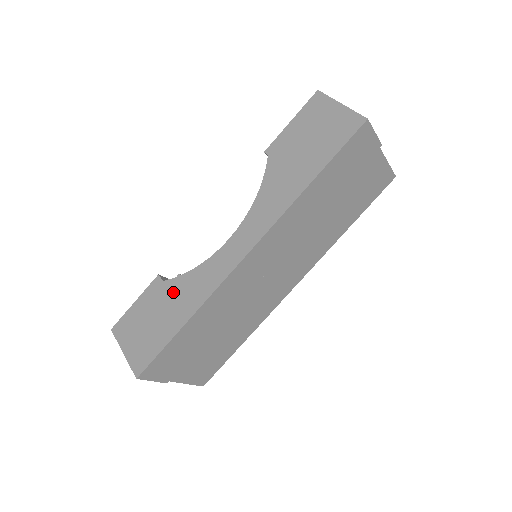
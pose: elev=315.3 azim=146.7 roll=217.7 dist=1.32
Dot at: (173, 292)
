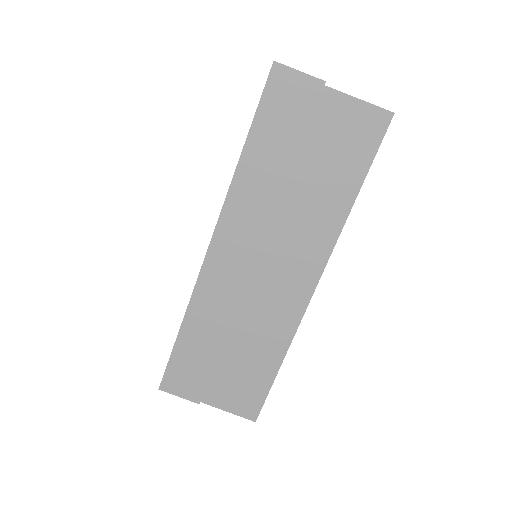
Dot at: occluded
